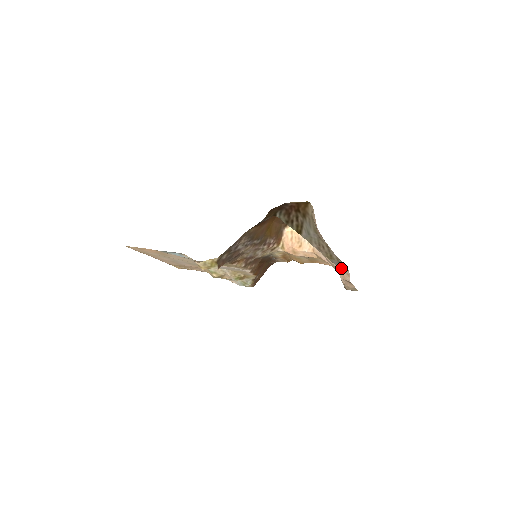
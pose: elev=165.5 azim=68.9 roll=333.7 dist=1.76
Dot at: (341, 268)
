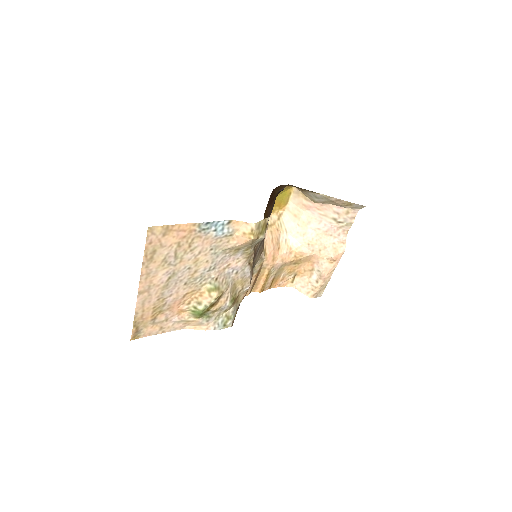
Dot at: (364, 206)
